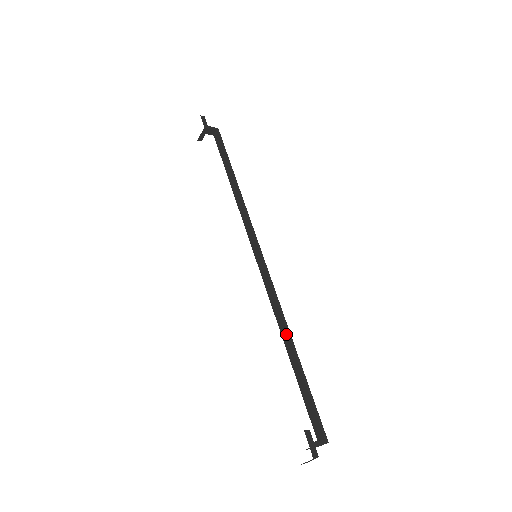
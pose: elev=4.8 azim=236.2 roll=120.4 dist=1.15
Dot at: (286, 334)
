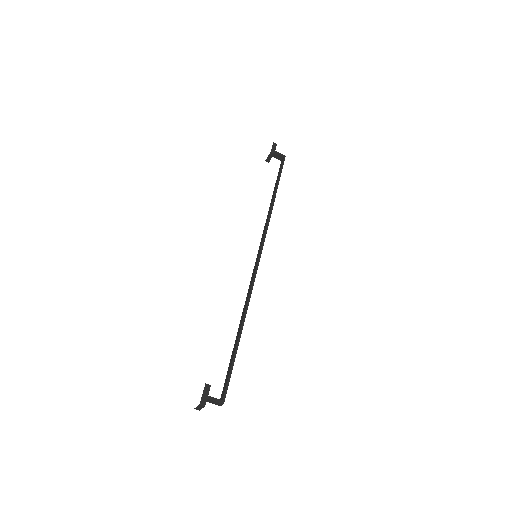
Dot at: (242, 318)
